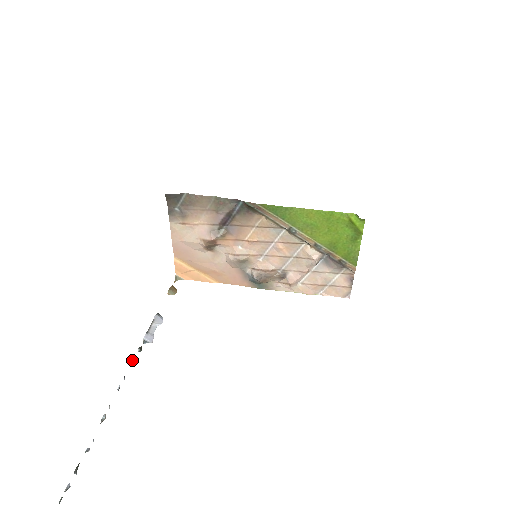
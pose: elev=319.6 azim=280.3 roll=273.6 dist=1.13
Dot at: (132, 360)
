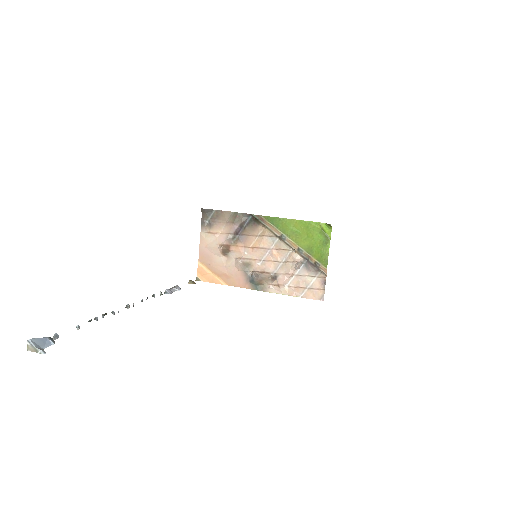
Dot at: occluded
